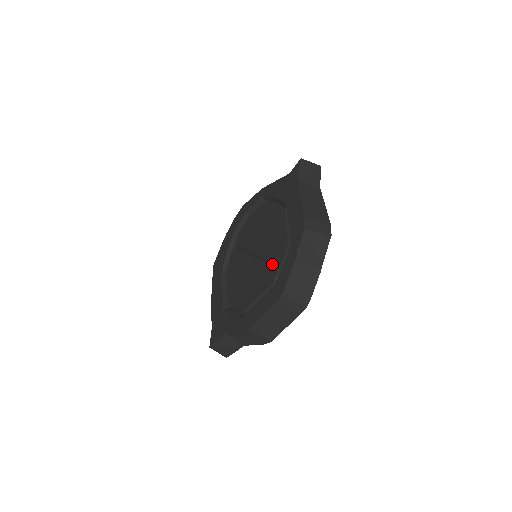
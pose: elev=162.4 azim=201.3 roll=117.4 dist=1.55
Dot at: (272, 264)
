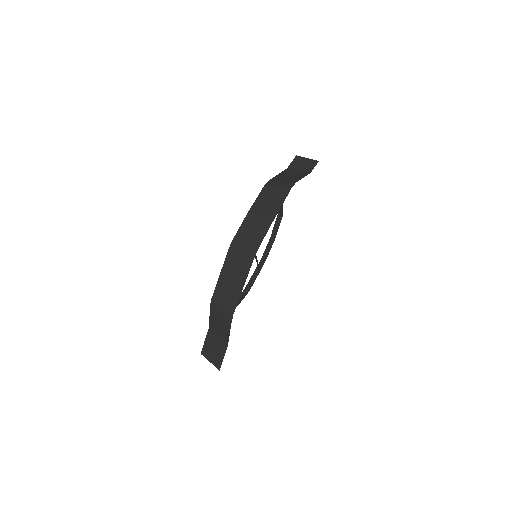
Dot at: occluded
